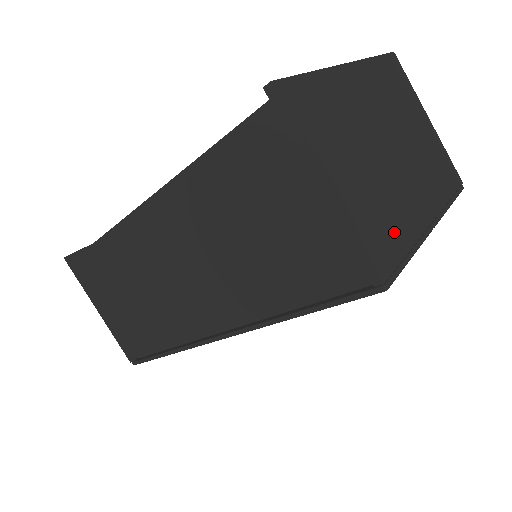
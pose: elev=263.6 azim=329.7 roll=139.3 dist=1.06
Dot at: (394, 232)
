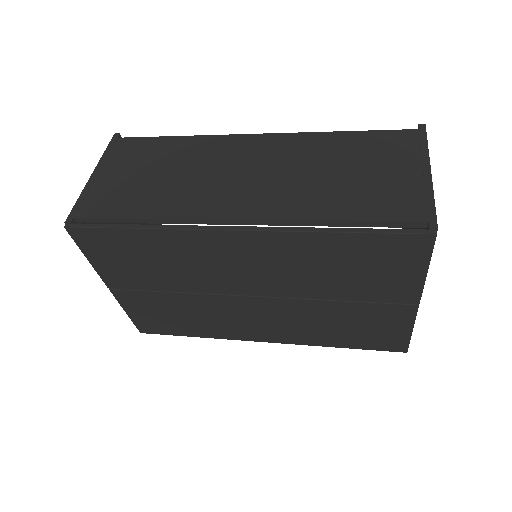
Dot at: occluded
